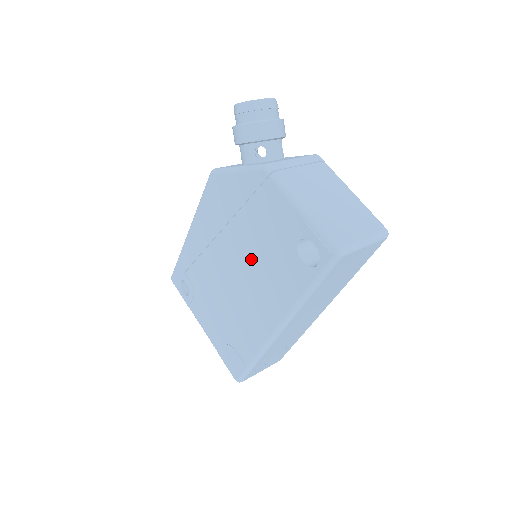
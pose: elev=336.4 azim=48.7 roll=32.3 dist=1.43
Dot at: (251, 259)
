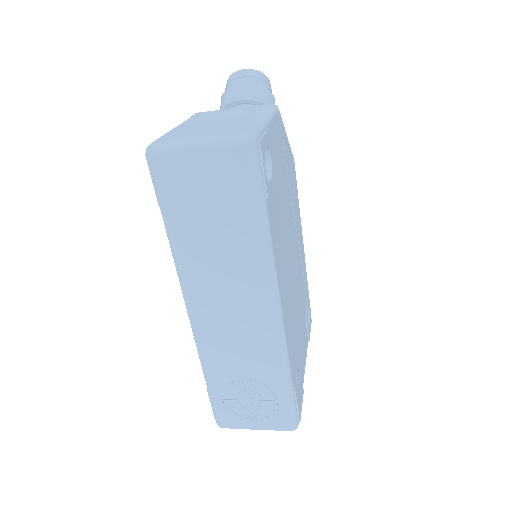
Dot at: occluded
